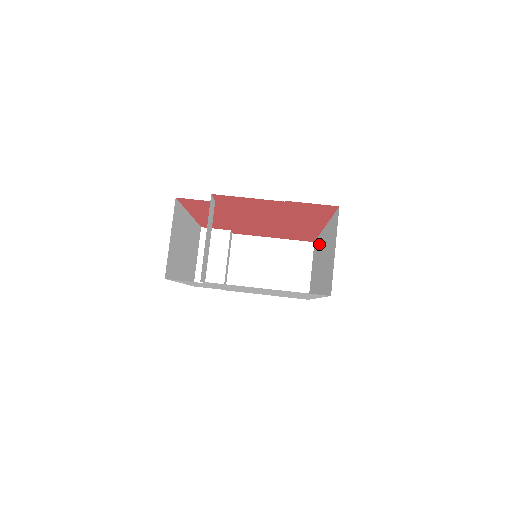
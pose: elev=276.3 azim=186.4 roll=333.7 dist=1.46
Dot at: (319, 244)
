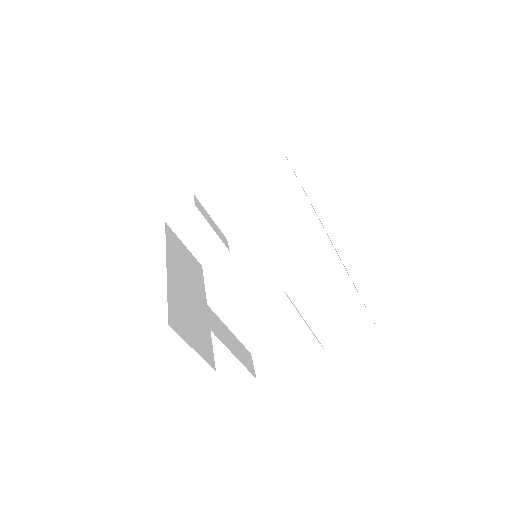
Dot at: occluded
